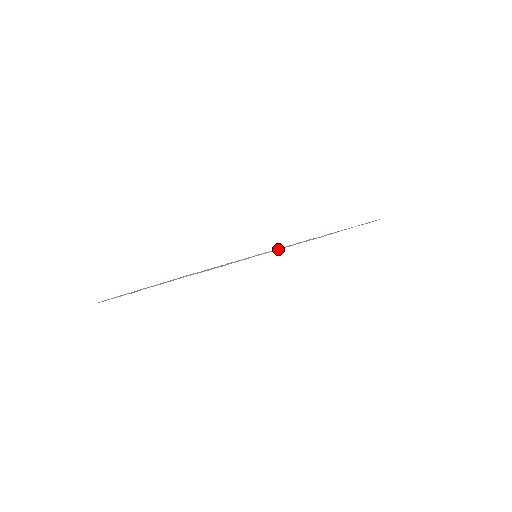
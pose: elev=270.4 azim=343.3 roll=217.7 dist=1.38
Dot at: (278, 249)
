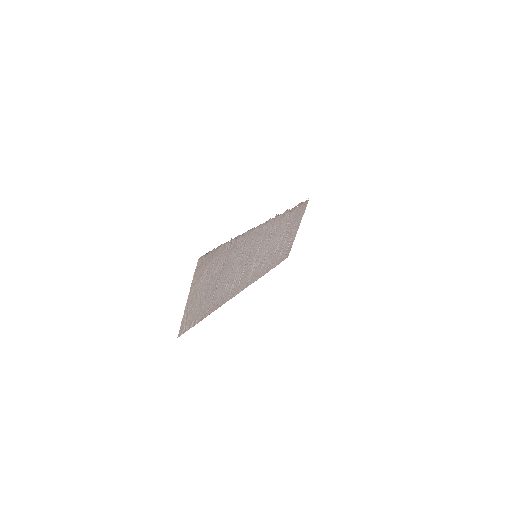
Dot at: (266, 251)
